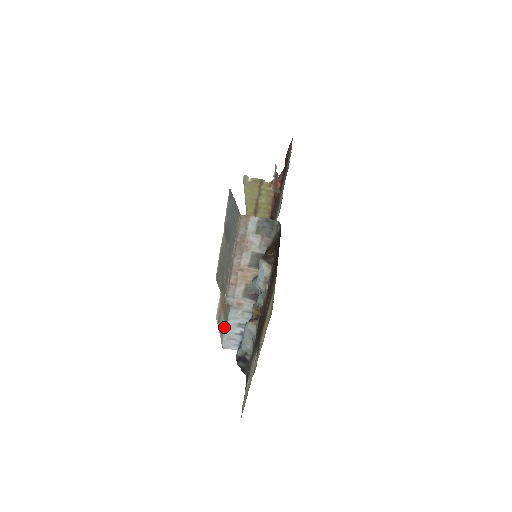
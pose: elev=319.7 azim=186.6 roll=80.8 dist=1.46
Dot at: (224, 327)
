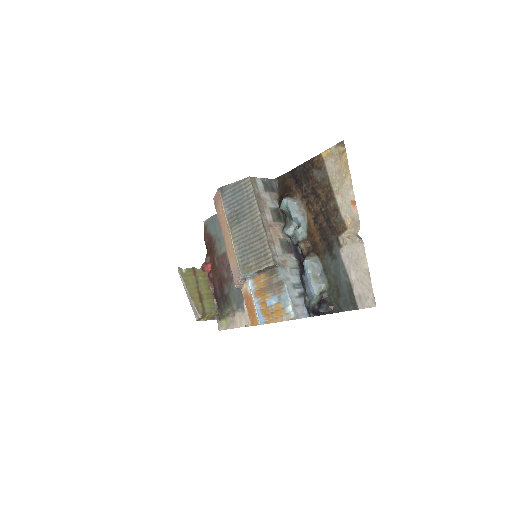
Dot at: (283, 298)
